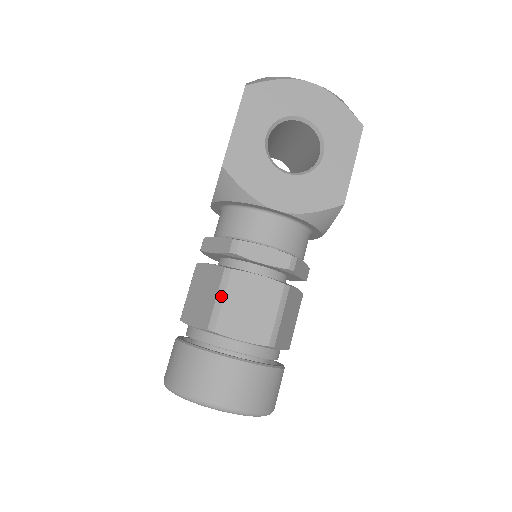
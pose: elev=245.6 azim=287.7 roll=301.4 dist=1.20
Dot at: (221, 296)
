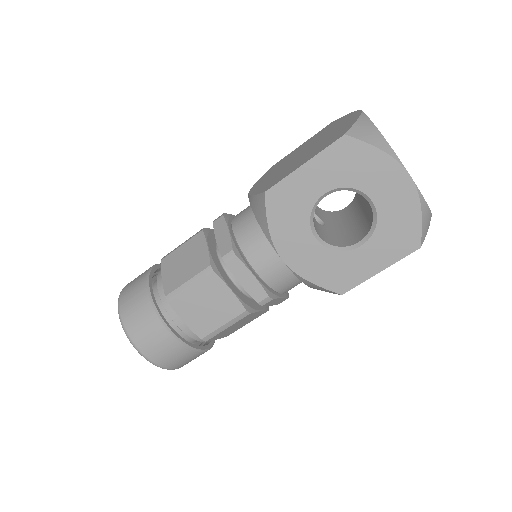
Dot at: (192, 283)
